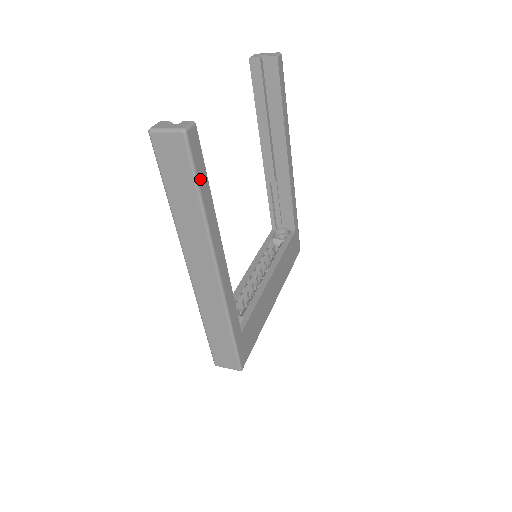
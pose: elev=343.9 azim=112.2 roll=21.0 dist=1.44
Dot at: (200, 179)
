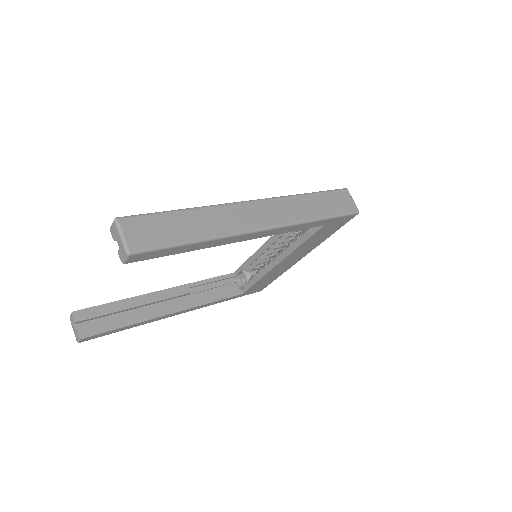
Dot at: (114, 332)
